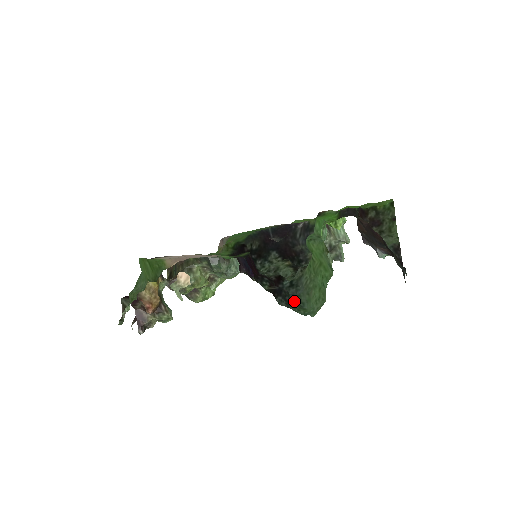
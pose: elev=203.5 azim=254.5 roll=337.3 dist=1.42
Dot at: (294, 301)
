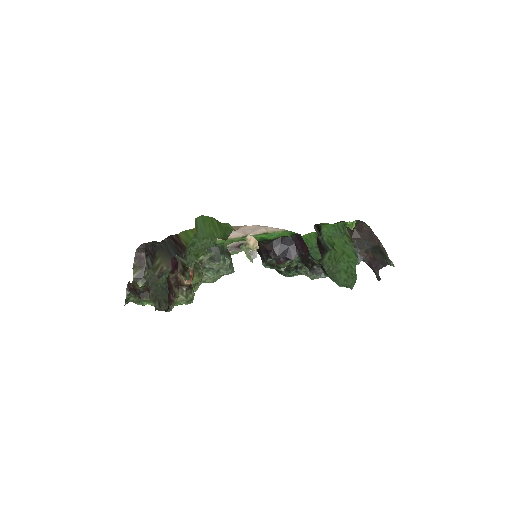
Dot at: (331, 279)
